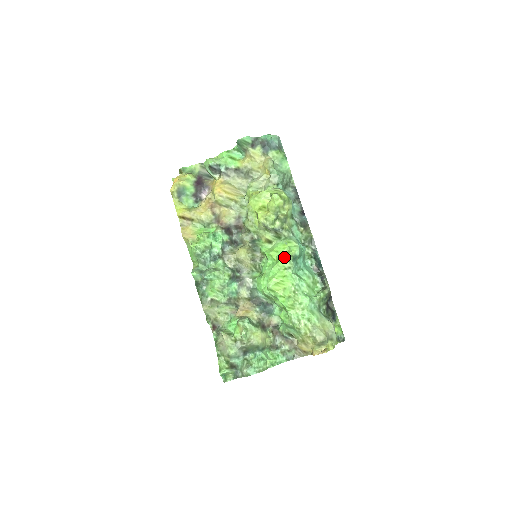
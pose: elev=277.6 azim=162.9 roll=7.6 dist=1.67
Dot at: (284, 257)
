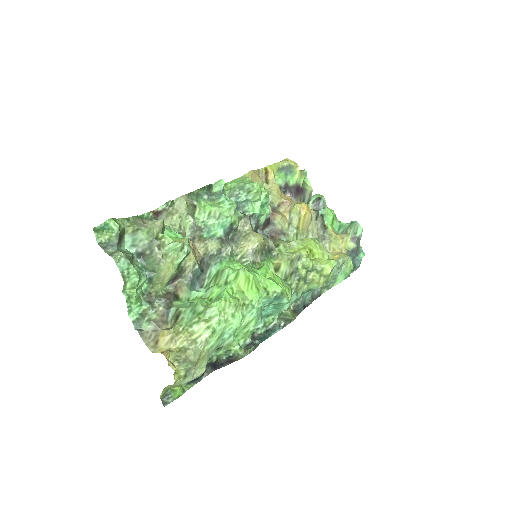
Dot at: (277, 284)
